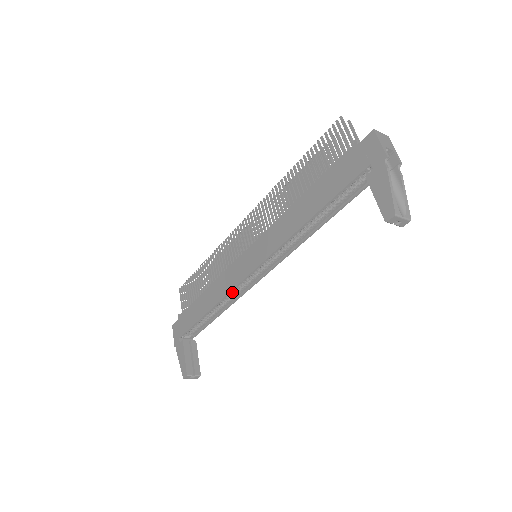
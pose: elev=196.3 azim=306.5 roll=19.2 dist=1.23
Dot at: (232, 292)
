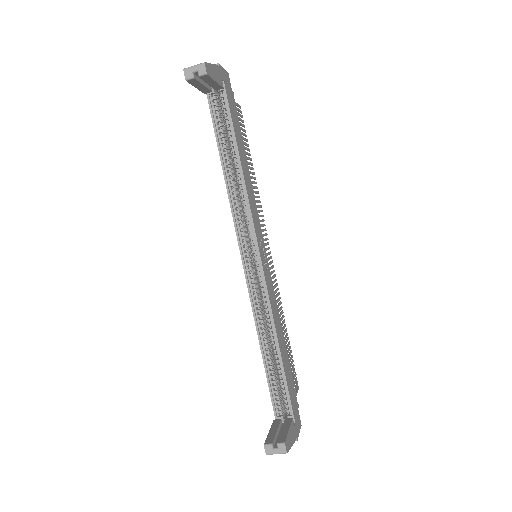
Dot at: (265, 312)
